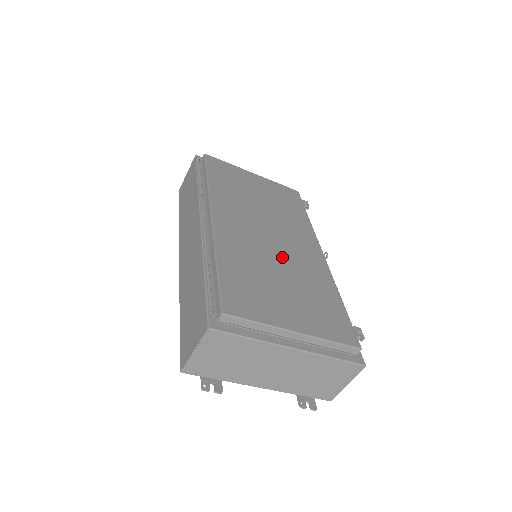
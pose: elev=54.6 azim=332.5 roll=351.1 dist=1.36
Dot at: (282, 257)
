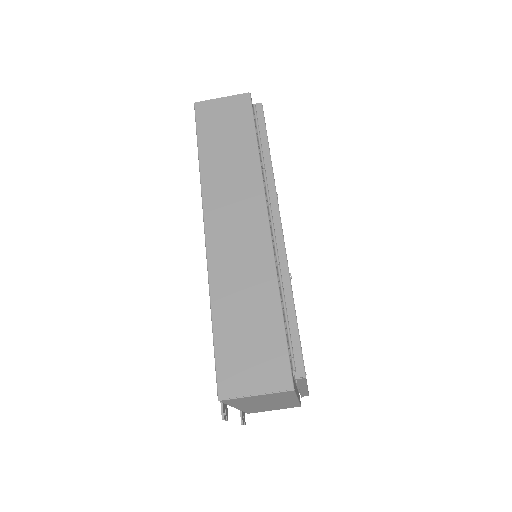
Dot at: occluded
